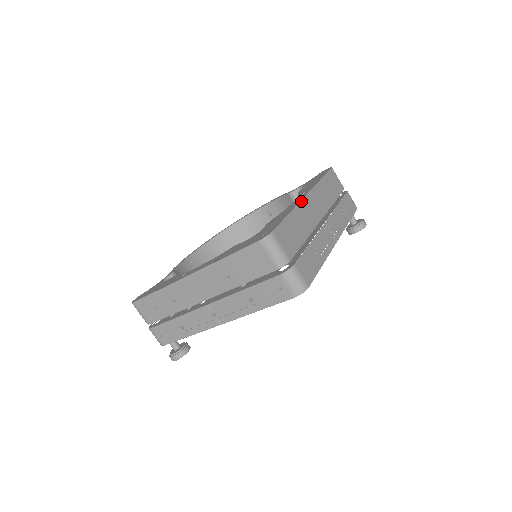
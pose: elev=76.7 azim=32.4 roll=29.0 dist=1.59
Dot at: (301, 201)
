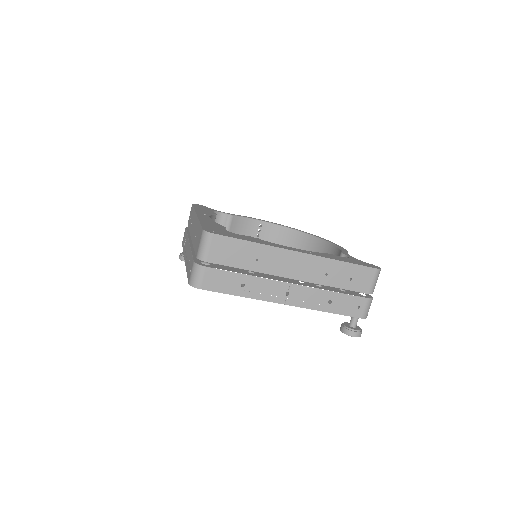
Dot at: (283, 249)
